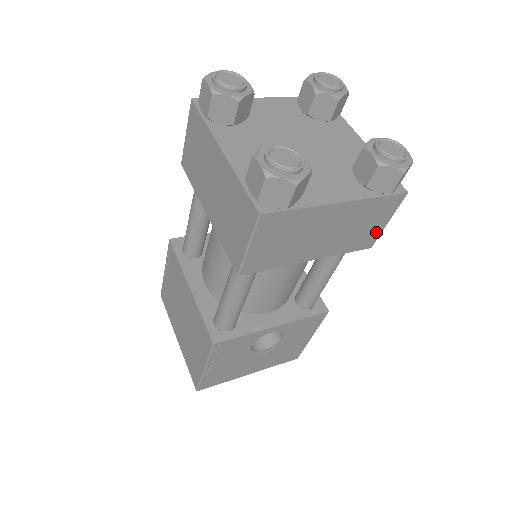
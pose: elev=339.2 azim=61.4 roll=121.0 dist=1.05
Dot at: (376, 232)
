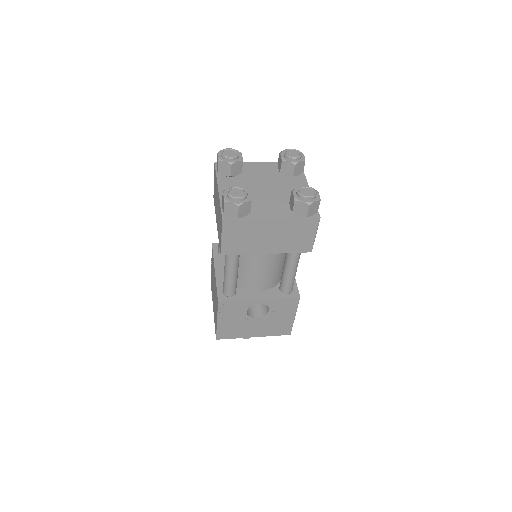
Dot at: (309, 241)
